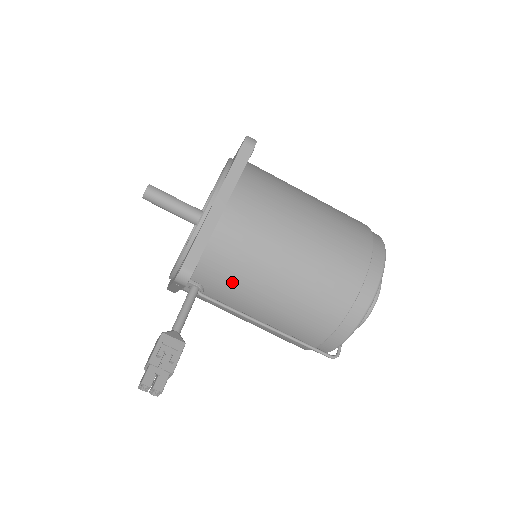
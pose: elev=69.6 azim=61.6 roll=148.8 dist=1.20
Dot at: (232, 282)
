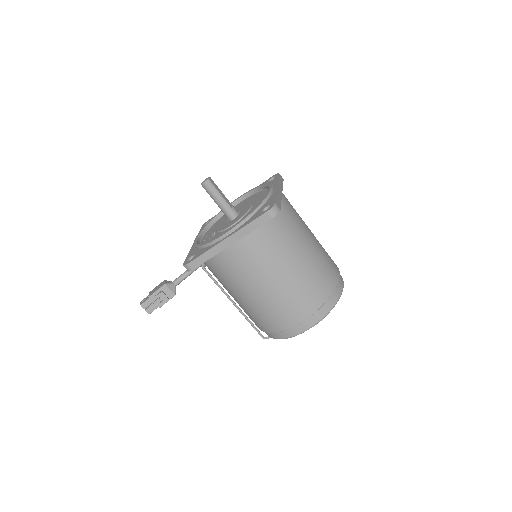
Dot at: (220, 277)
